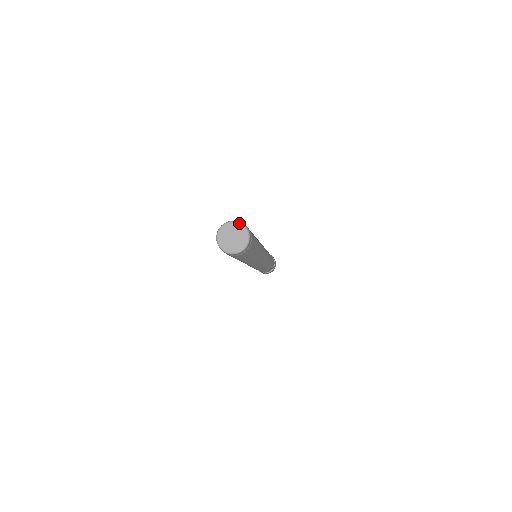
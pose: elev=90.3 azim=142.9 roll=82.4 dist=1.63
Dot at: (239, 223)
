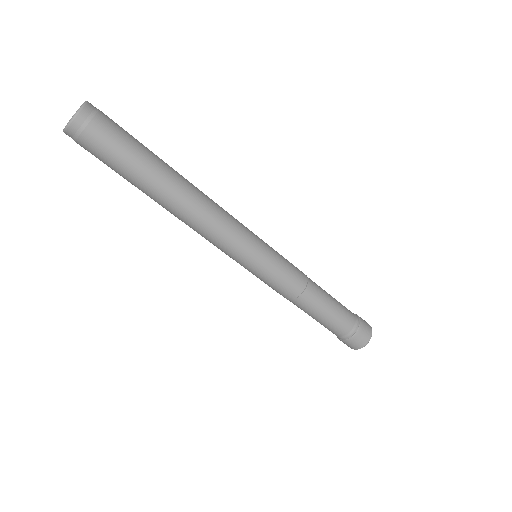
Dot at: occluded
